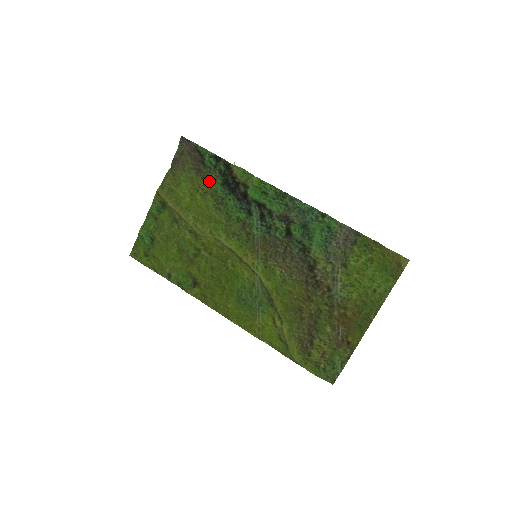
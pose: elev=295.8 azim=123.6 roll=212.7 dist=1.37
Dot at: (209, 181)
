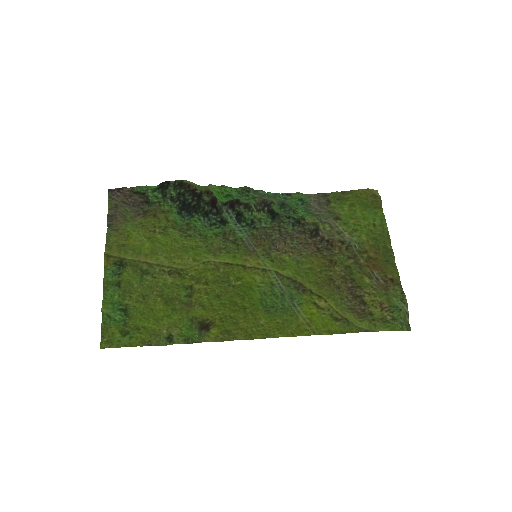
Dot at: (163, 215)
